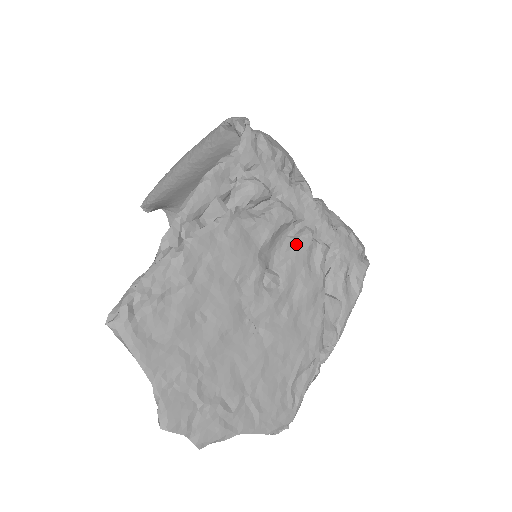
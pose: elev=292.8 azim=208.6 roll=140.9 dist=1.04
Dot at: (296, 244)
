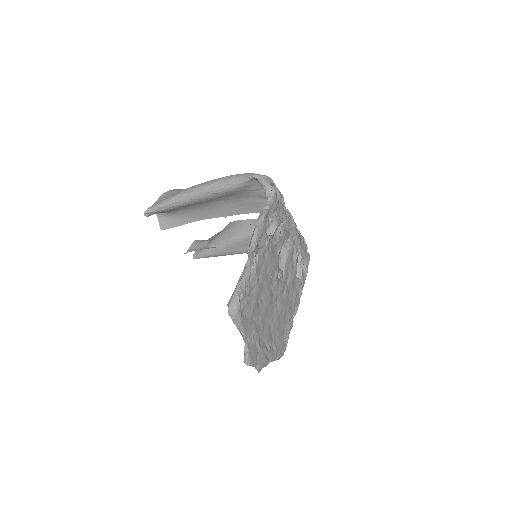
Dot at: (288, 251)
